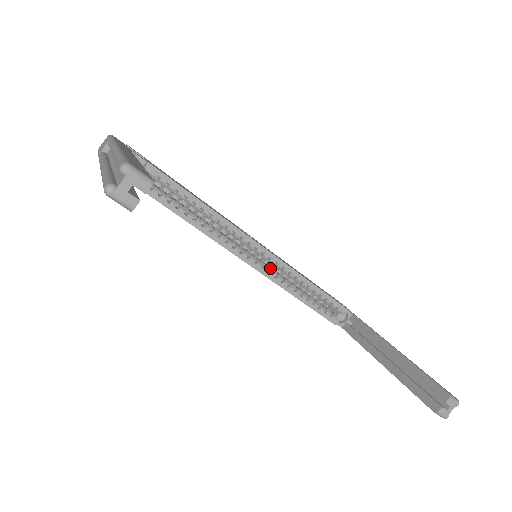
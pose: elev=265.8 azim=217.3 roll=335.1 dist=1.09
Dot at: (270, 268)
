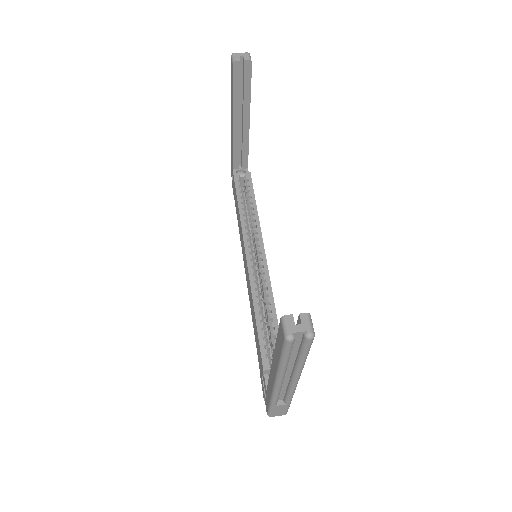
Dot at: (257, 278)
